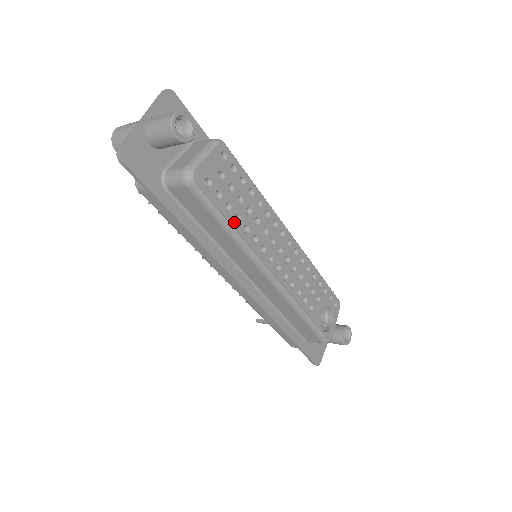
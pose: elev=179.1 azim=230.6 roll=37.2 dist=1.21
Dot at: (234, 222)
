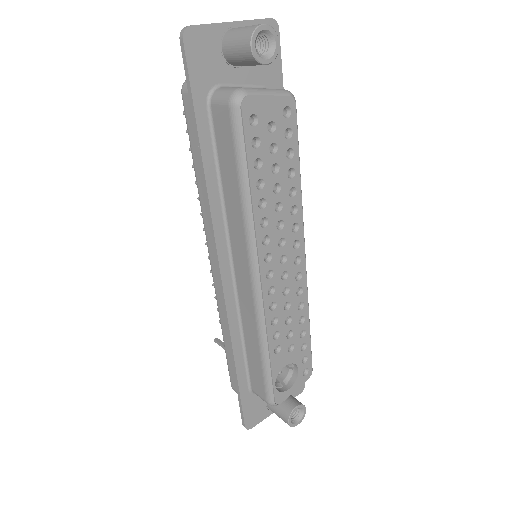
Dot at: (254, 184)
